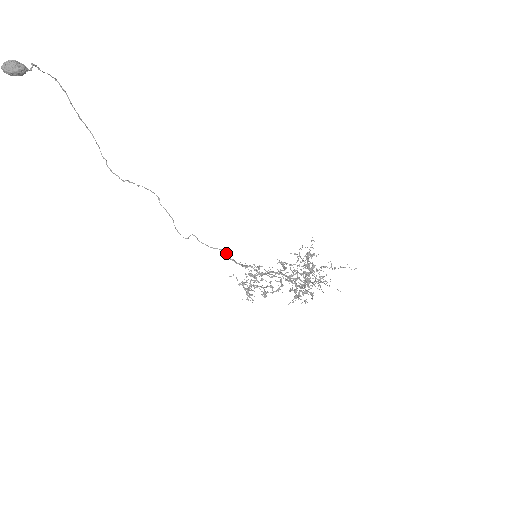
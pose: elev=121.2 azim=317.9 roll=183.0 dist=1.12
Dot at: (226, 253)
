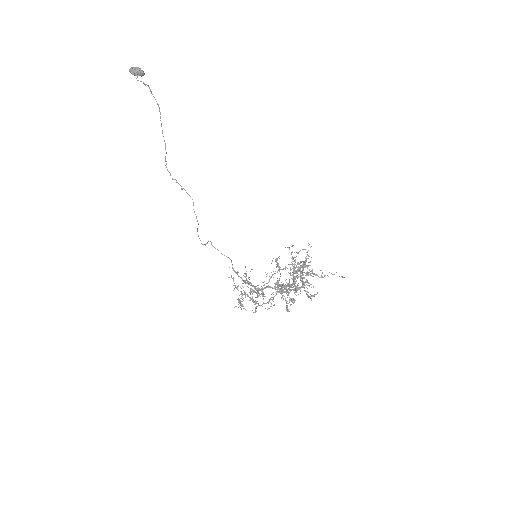
Dot at: (232, 264)
